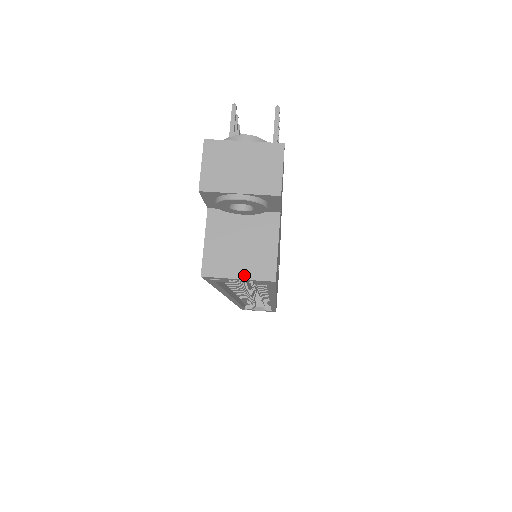
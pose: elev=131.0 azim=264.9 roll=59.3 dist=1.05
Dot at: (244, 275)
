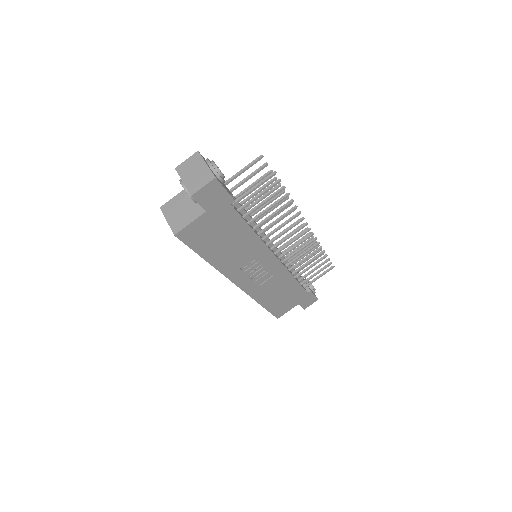
Dot at: (170, 222)
